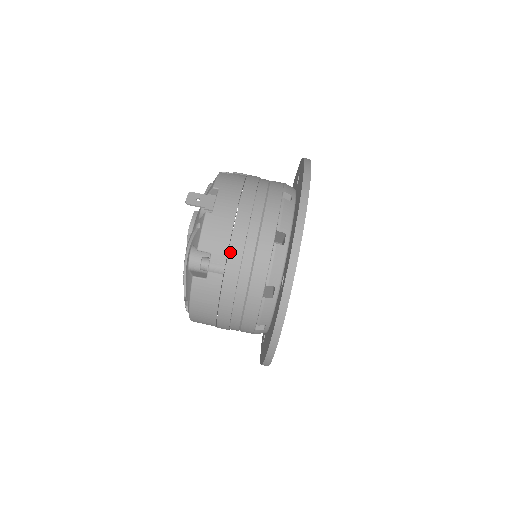
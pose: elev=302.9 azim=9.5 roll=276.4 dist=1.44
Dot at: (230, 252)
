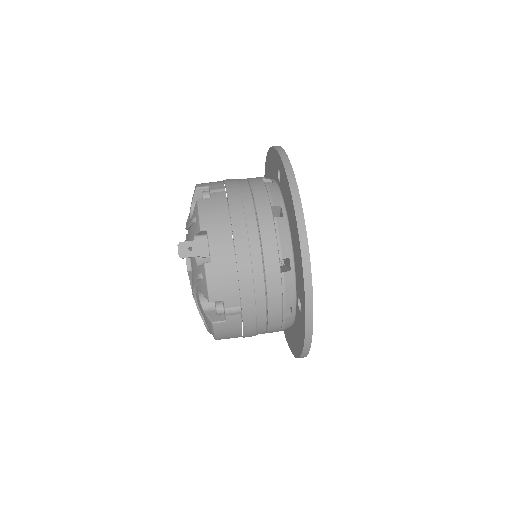
Dot at: (242, 295)
